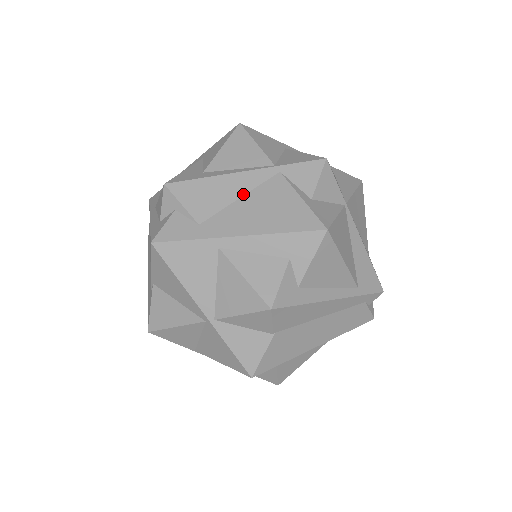
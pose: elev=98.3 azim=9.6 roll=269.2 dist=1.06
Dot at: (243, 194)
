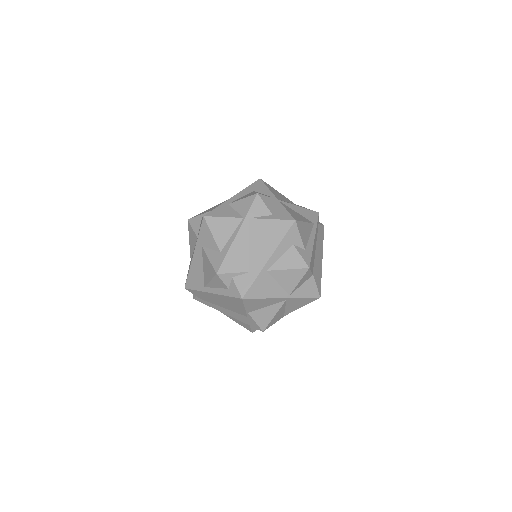
Dot at: (248, 242)
